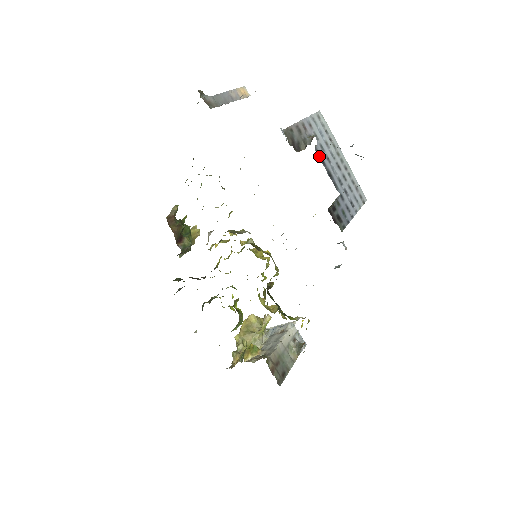
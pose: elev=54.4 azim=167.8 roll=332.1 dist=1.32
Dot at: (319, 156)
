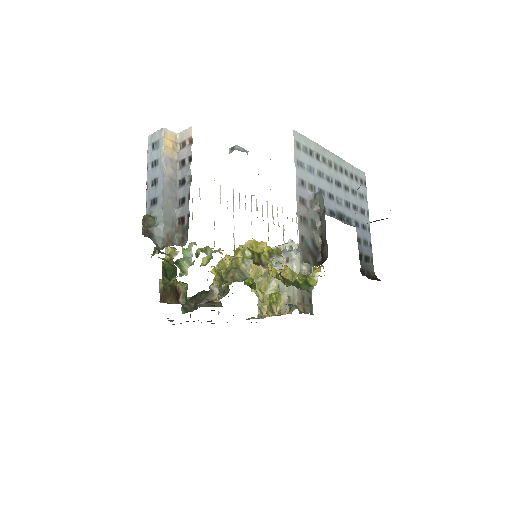
Dot at: (327, 214)
